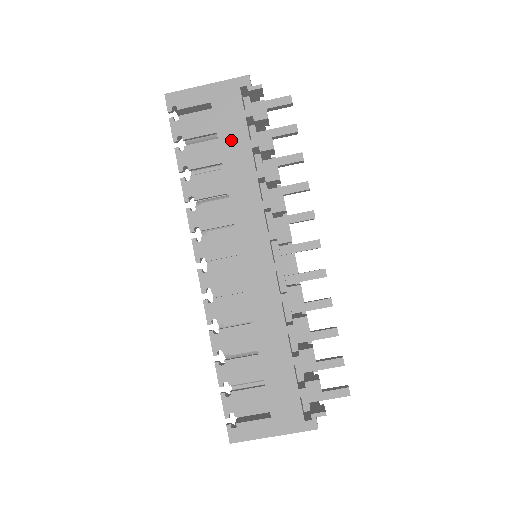
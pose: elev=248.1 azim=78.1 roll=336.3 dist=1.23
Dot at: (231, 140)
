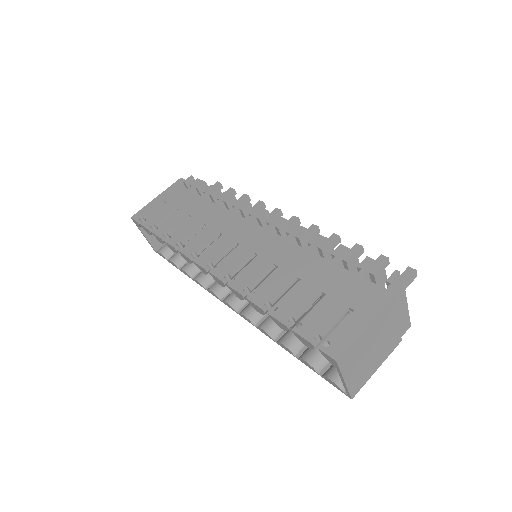
Dot at: (188, 204)
